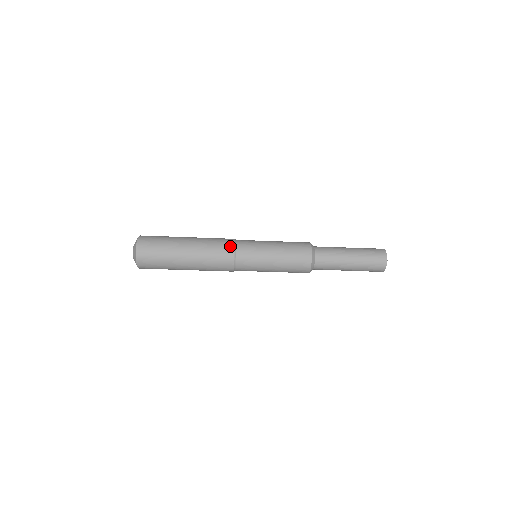
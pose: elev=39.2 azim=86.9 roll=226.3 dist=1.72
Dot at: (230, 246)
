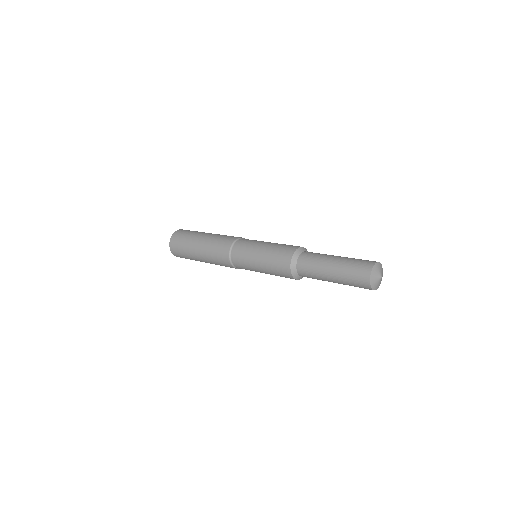
Dot at: occluded
